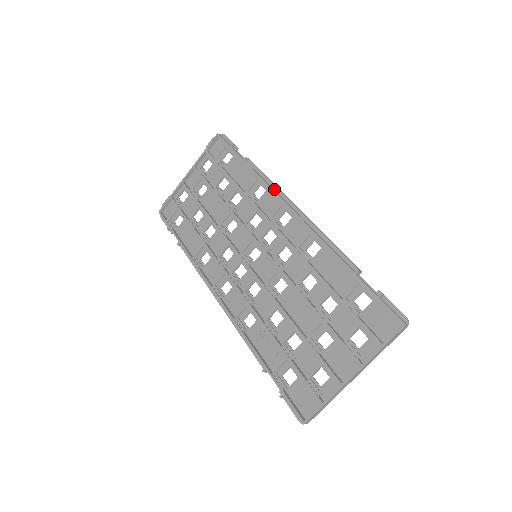
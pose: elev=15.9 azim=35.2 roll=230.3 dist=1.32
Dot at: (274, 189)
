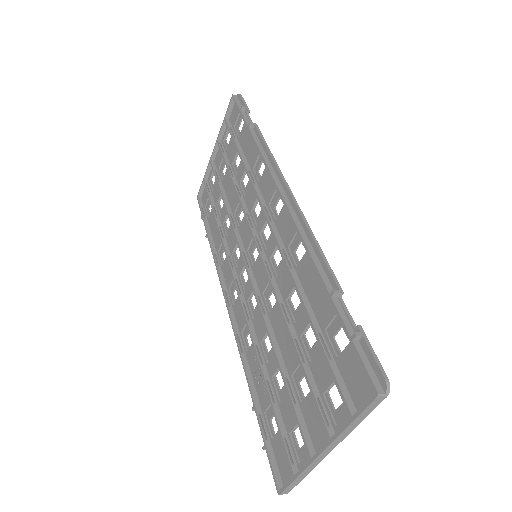
Dot at: (271, 164)
